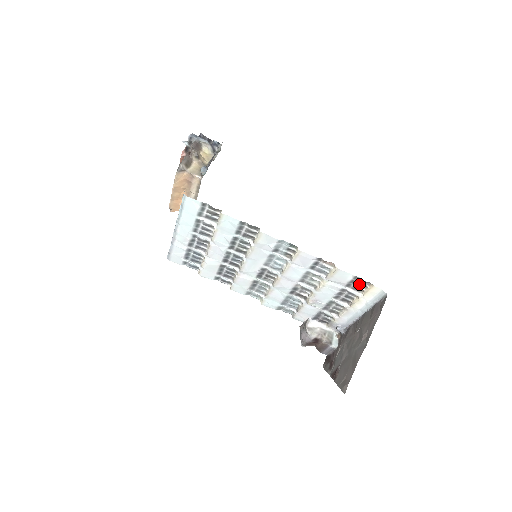
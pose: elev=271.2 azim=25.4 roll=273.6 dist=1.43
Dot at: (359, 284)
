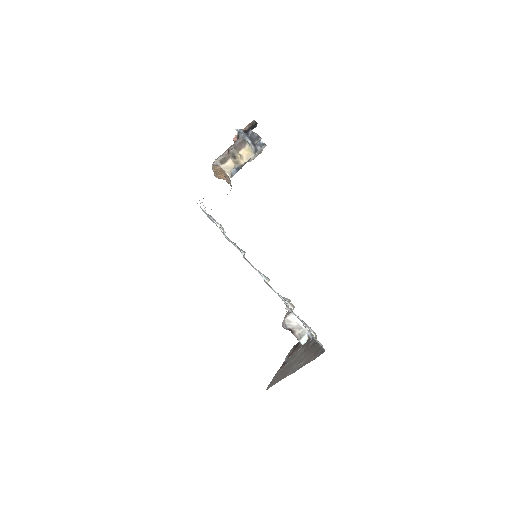
Dot at: (311, 329)
